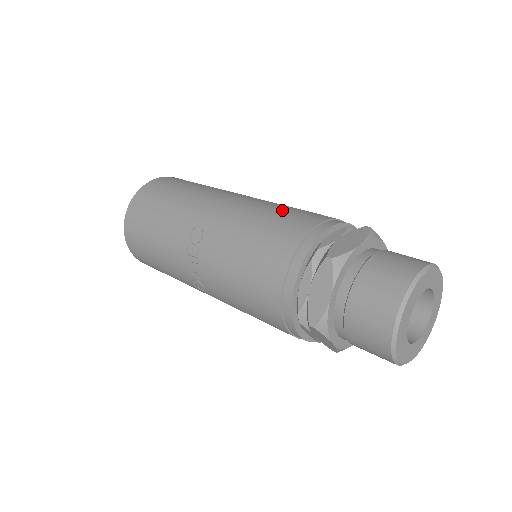
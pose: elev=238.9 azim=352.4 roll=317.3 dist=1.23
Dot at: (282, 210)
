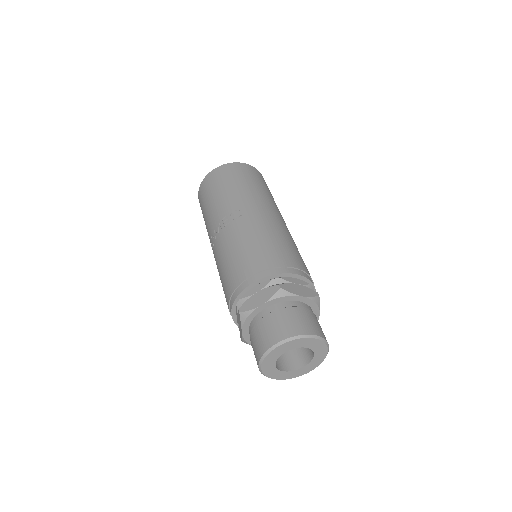
Dot at: (289, 244)
